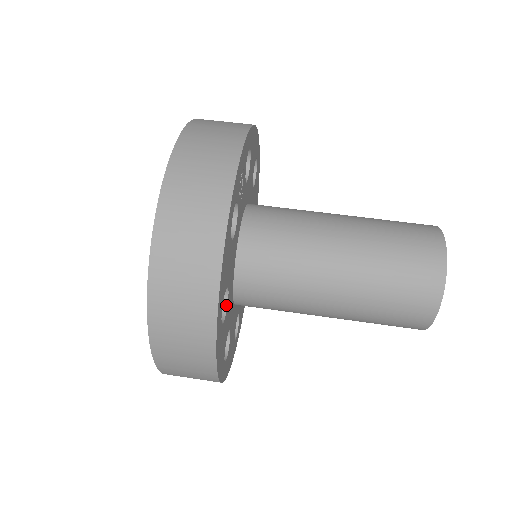
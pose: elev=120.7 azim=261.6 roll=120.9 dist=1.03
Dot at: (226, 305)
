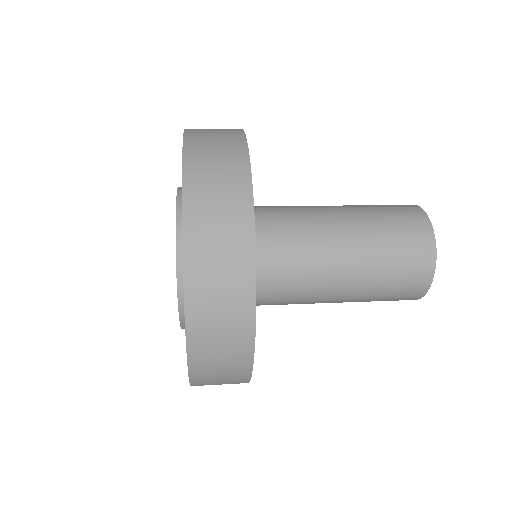
Dot at: occluded
